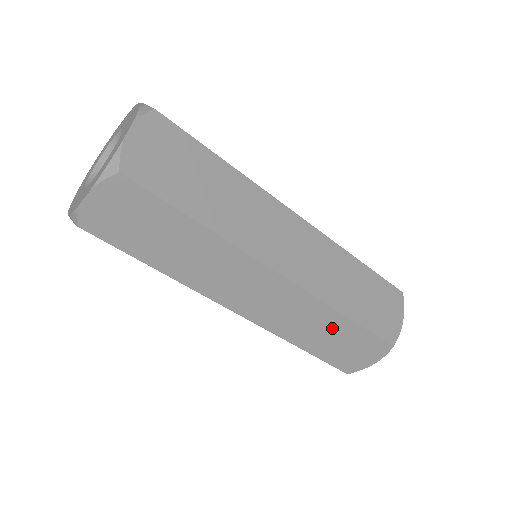
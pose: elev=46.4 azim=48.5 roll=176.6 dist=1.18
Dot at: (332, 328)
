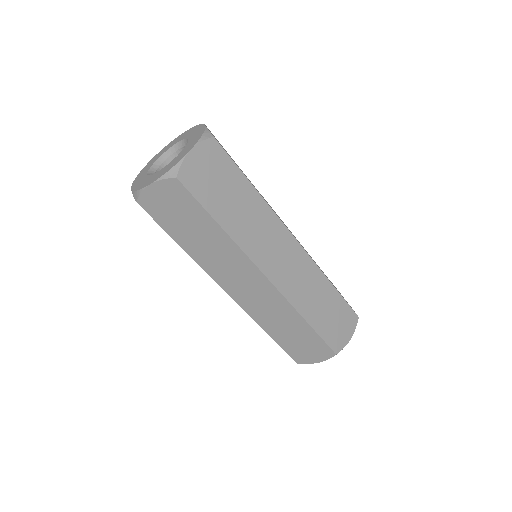
Dot at: (325, 296)
